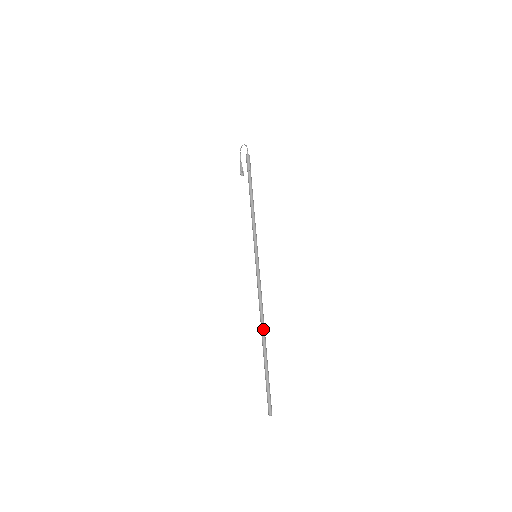
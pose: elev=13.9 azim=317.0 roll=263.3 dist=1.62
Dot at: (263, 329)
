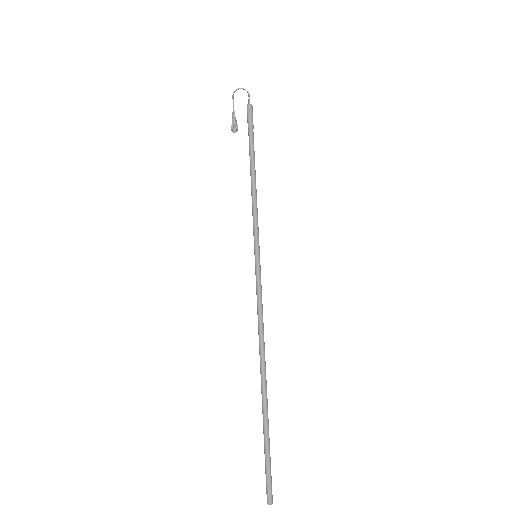
Dot at: (265, 368)
